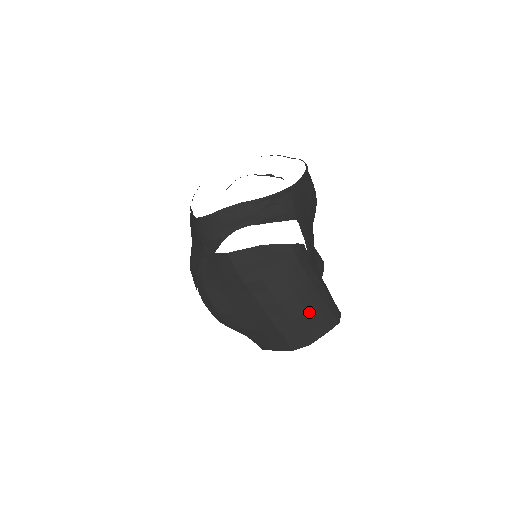
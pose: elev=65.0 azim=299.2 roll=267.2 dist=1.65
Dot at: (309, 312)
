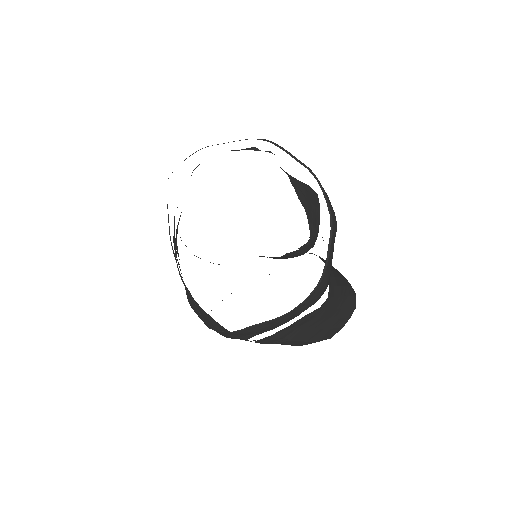
Dot at: (333, 327)
